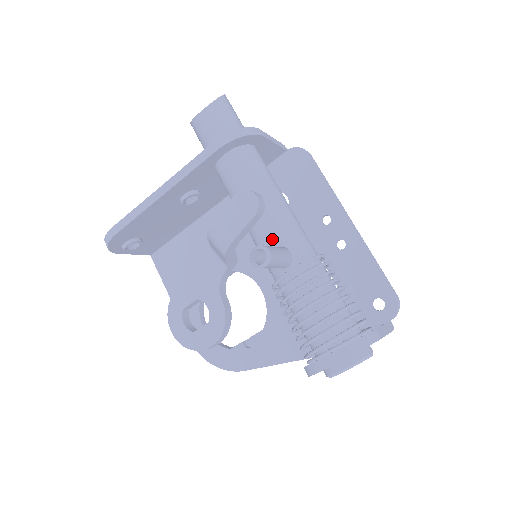
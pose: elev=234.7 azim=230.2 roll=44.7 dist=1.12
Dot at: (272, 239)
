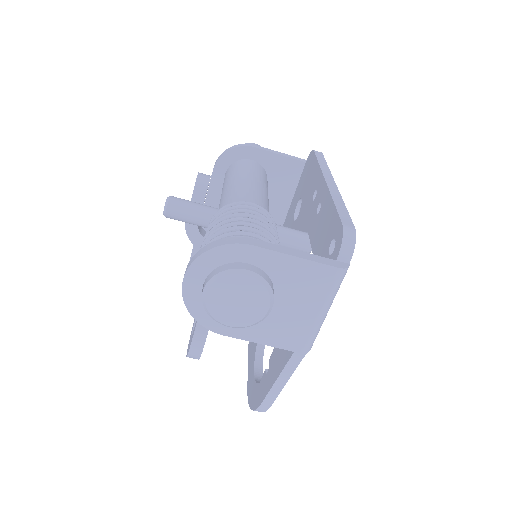
Dot at: occluded
